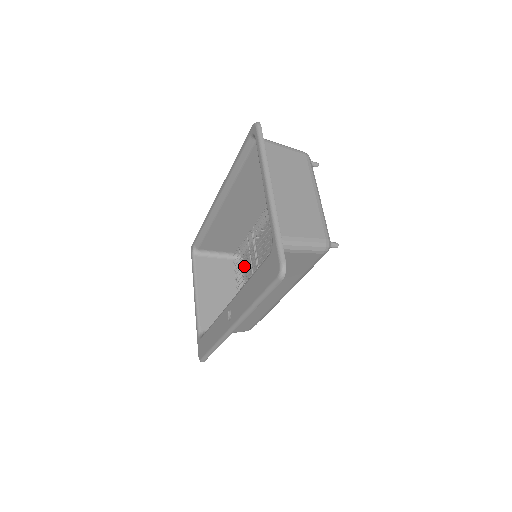
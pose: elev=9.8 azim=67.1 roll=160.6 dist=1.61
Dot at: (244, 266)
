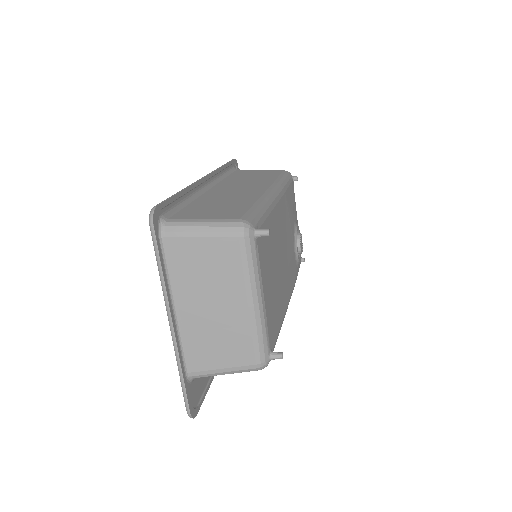
Dot at: occluded
